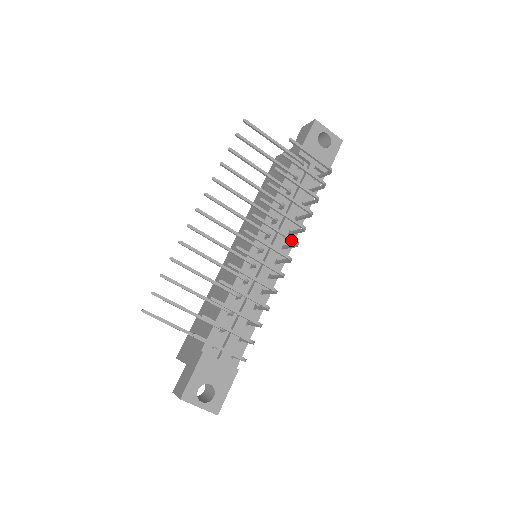
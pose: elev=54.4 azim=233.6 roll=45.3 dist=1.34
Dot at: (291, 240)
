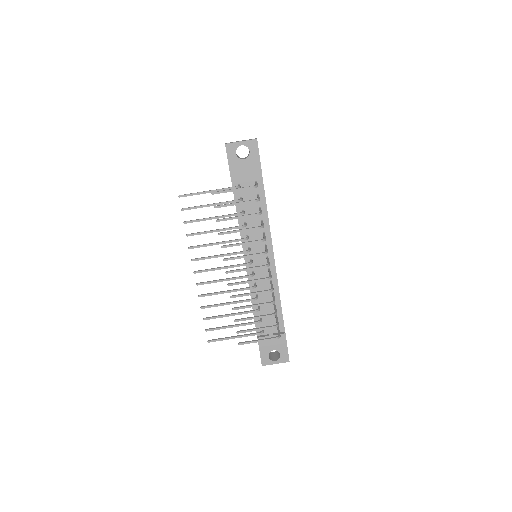
Dot at: (259, 255)
